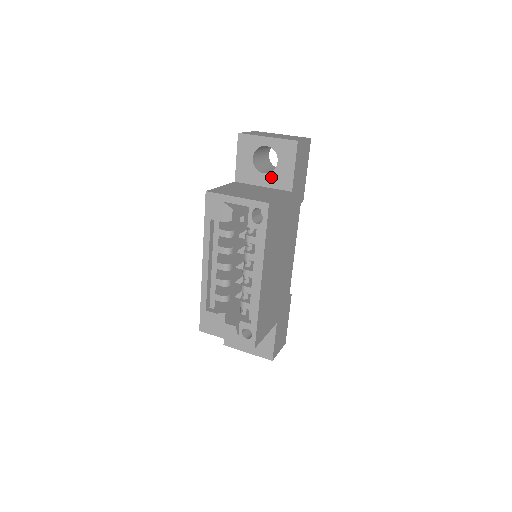
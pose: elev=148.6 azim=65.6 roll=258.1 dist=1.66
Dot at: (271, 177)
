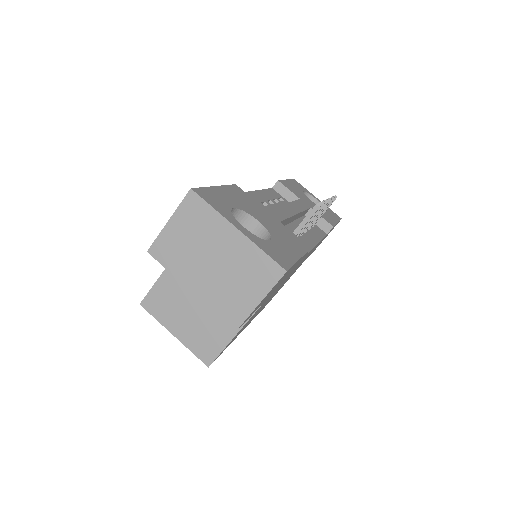
Dot at: occluded
